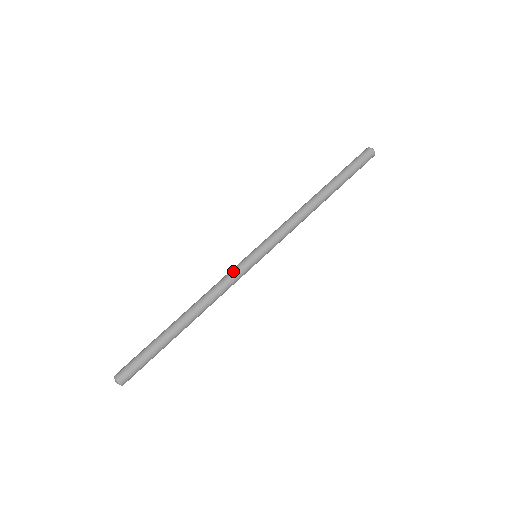
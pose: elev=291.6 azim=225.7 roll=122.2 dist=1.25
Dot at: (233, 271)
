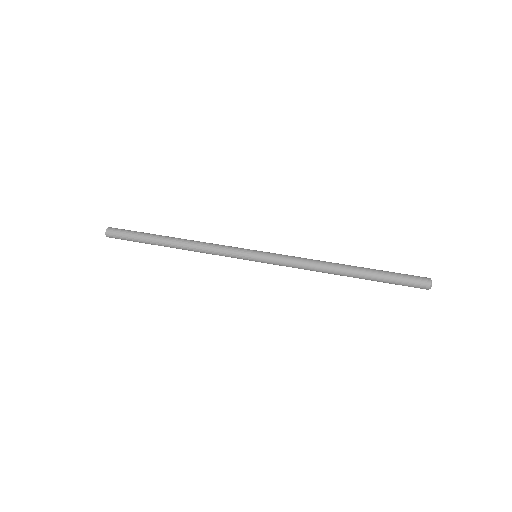
Dot at: (232, 247)
